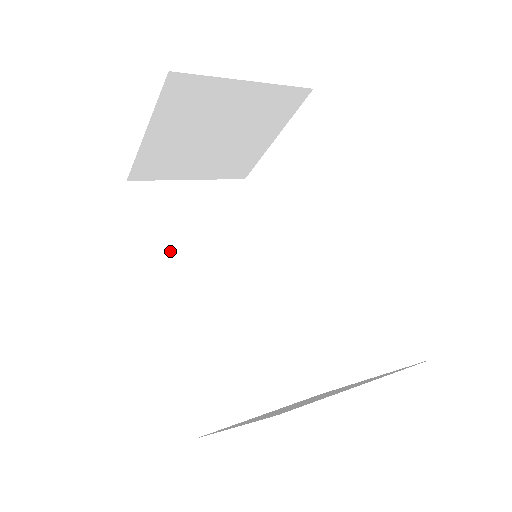
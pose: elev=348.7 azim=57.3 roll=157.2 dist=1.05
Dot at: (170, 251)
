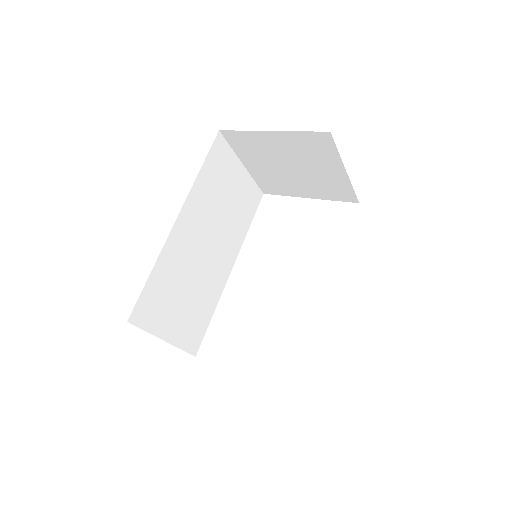
Dot at: (203, 197)
